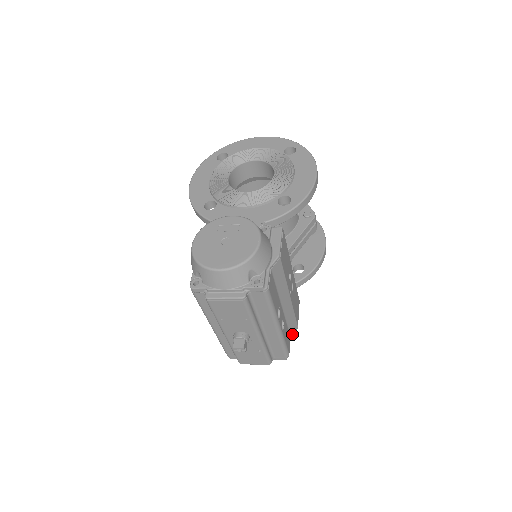
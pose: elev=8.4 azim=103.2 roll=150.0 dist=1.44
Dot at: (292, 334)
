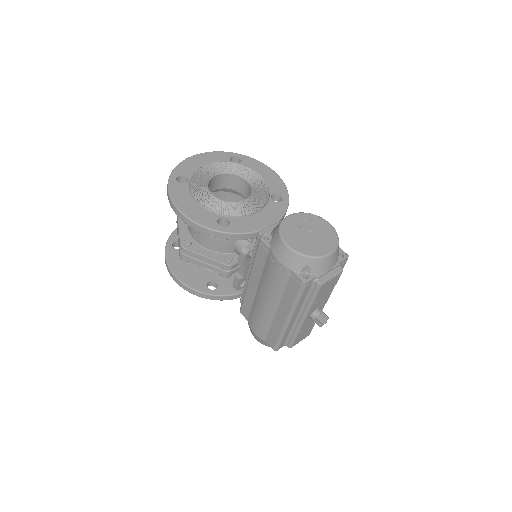
Dot at: occluded
